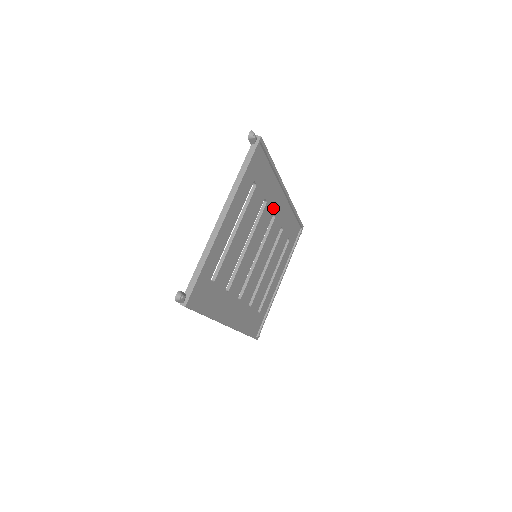
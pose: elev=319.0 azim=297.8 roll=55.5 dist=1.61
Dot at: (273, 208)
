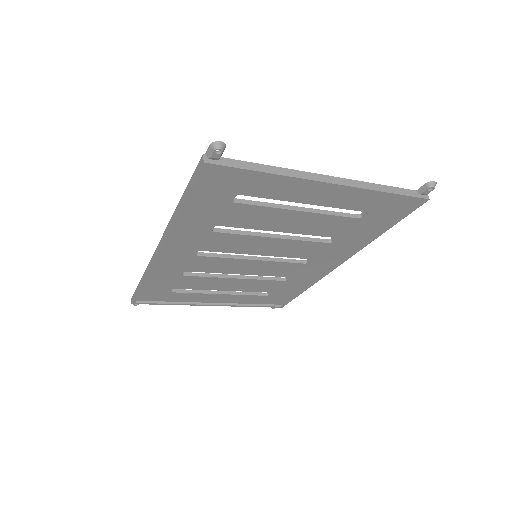
Dot at: (319, 256)
